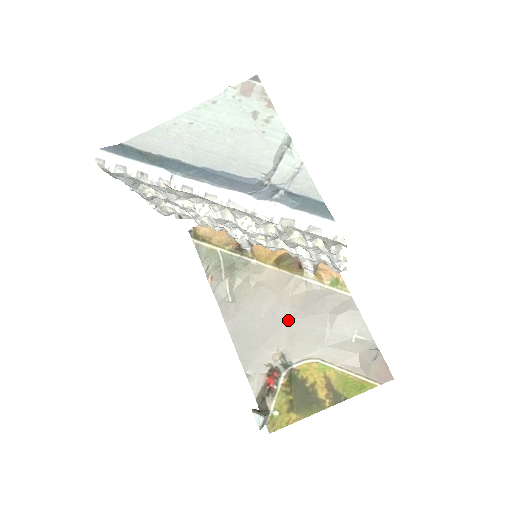
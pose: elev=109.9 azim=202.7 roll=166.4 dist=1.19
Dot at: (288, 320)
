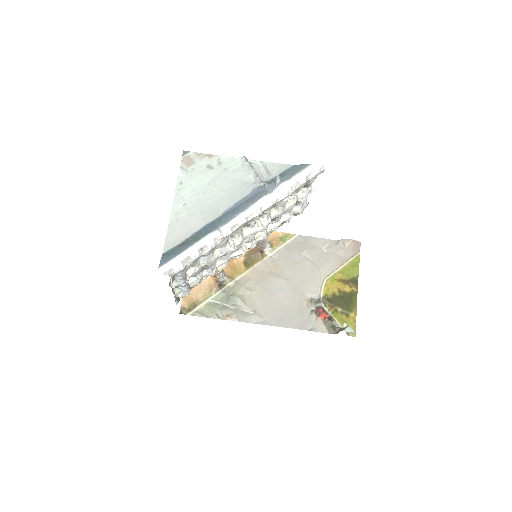
Dot at: (290, 281)
